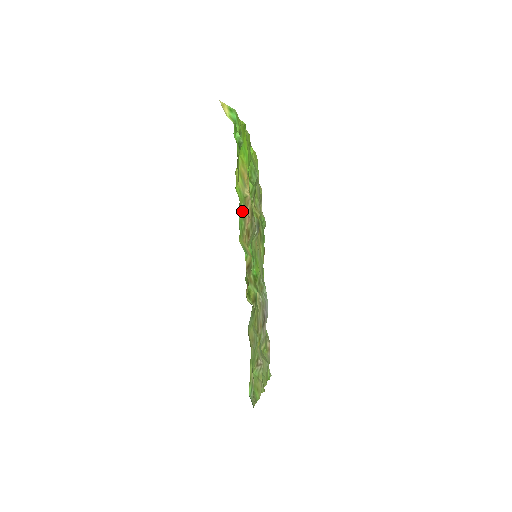
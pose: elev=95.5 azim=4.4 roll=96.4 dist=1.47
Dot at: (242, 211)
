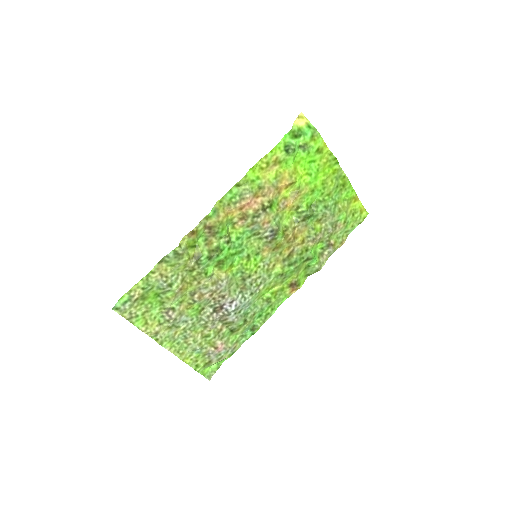
Dot at: (244, 190)
